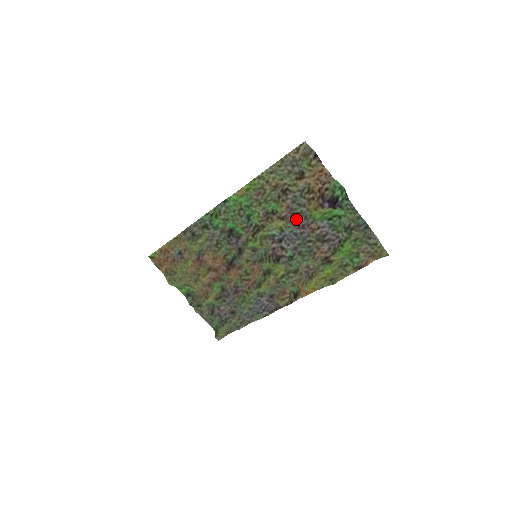
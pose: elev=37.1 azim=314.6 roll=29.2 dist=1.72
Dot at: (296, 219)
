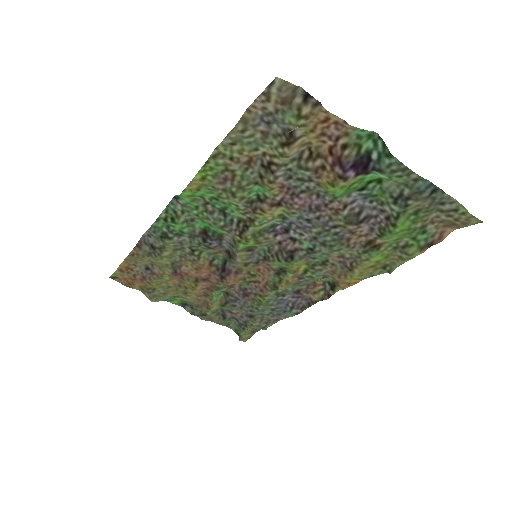
Dot at: (302, 200)
